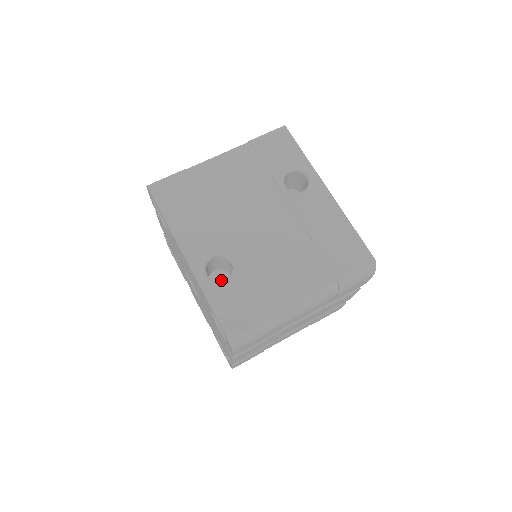
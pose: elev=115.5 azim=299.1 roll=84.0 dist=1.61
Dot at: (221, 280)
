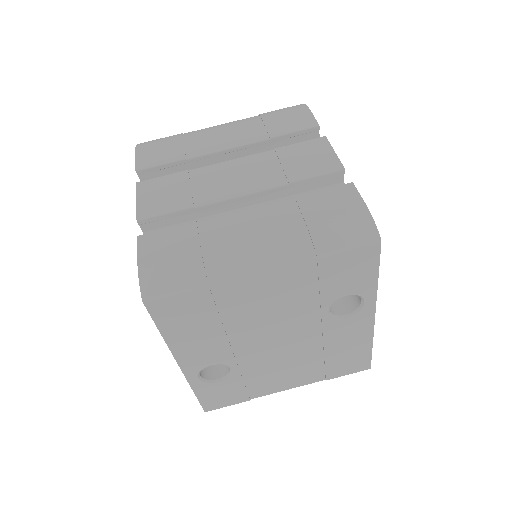
Dot at: occluded
